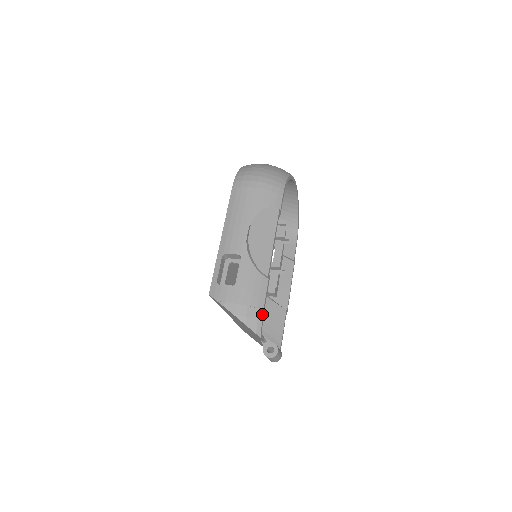
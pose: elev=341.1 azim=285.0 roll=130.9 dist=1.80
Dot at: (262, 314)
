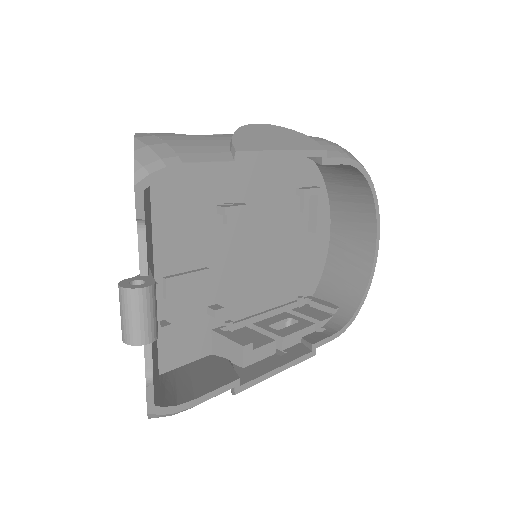
Dot at: (175, 164)
